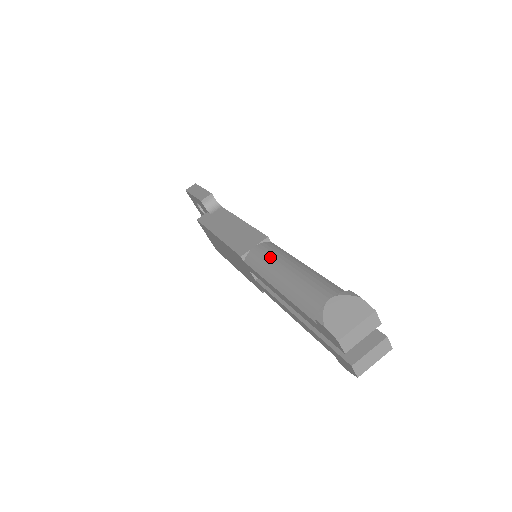
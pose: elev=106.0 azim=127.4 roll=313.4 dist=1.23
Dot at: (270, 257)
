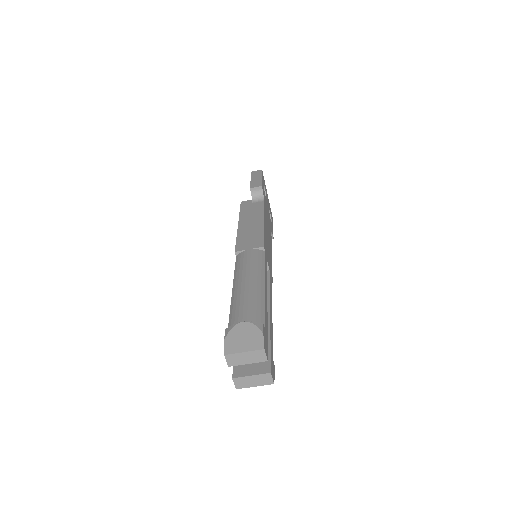
Dot at: (249, 264)
